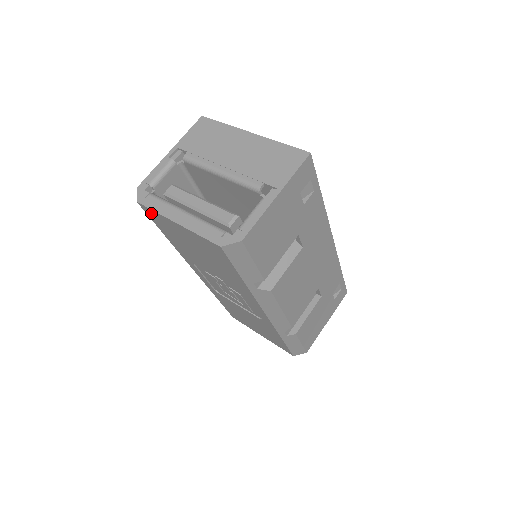
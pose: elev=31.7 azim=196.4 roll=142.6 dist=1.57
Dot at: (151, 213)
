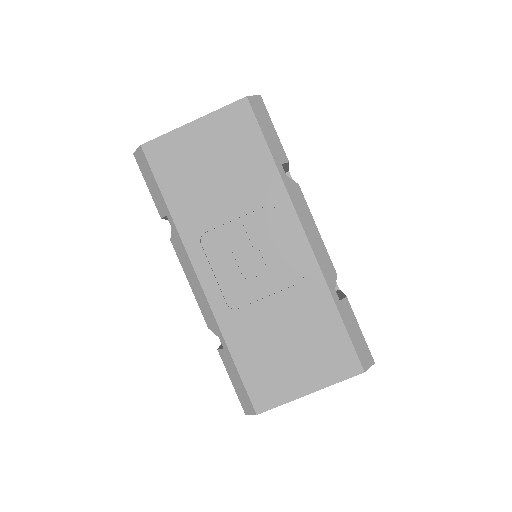
Dot at: (158, 149)
